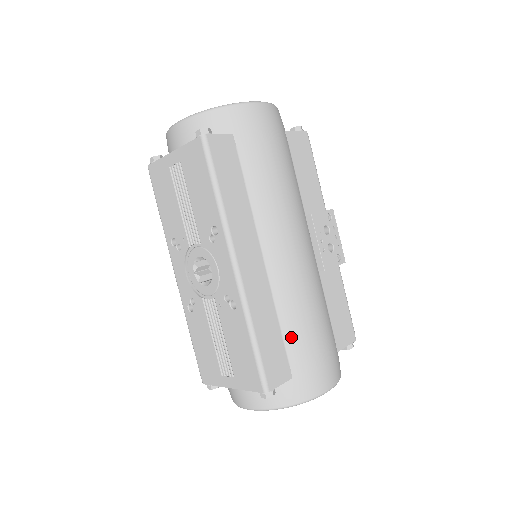
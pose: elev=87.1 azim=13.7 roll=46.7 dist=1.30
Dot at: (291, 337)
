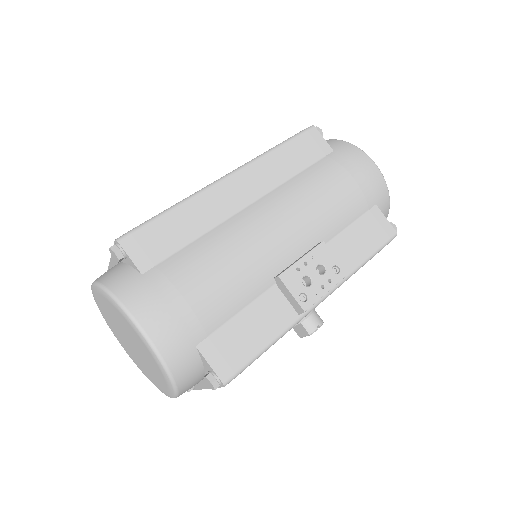
Dot at: (187, 254)
